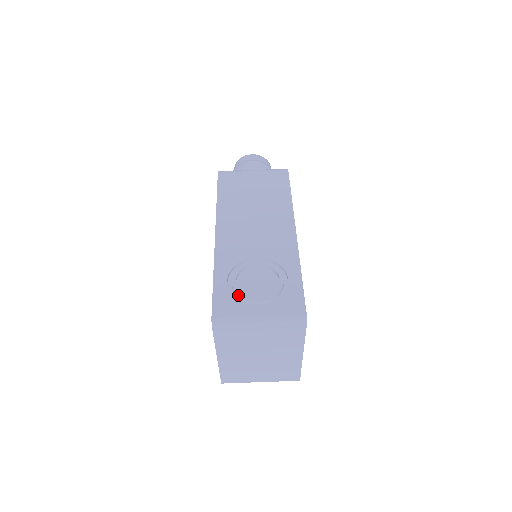
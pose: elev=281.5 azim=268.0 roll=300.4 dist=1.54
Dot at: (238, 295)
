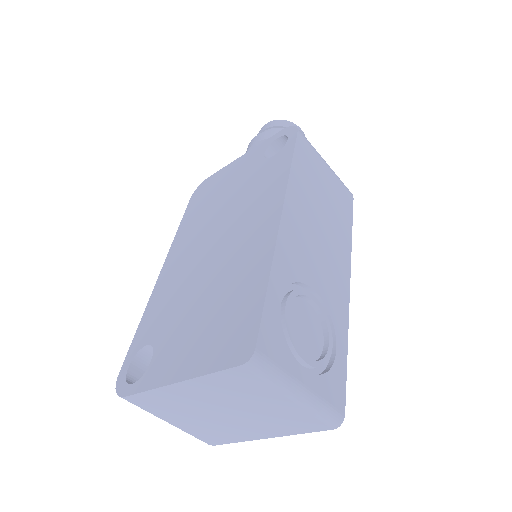
Dot at: (289, 335)
